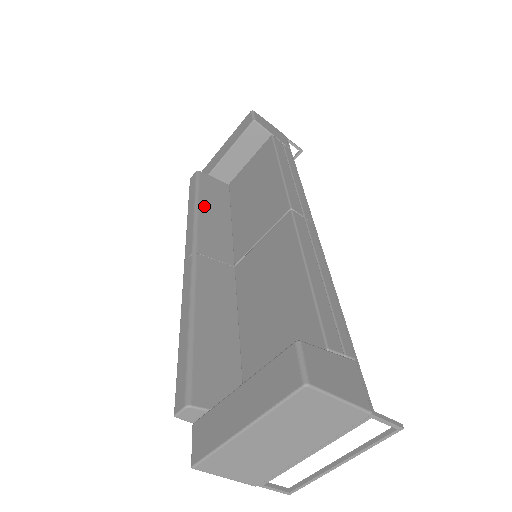
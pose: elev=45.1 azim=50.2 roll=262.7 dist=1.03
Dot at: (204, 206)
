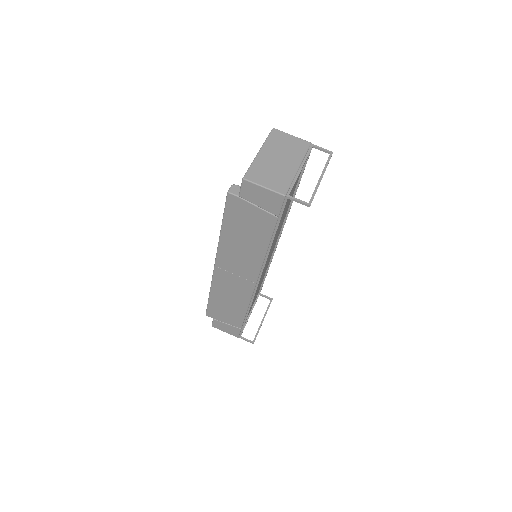
Dot at: occluded
